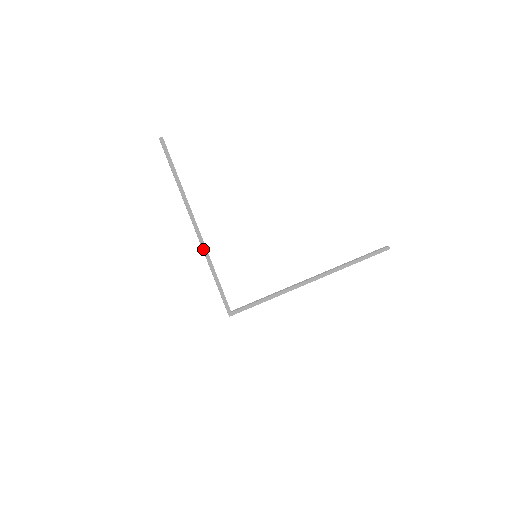
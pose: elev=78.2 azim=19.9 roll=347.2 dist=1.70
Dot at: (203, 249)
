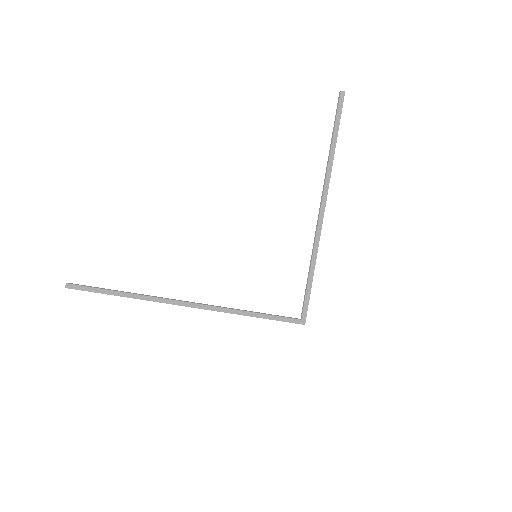
Dot at: (212, 310)
